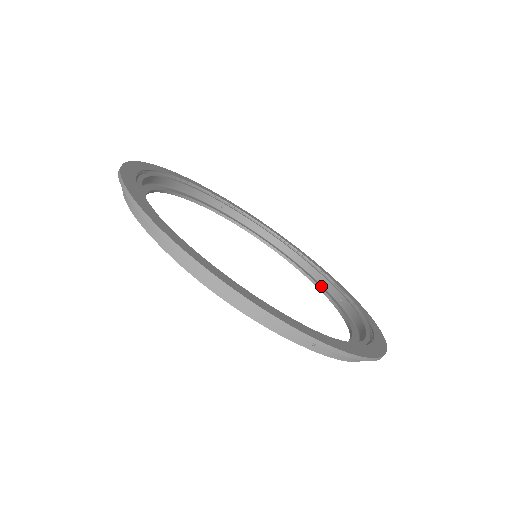
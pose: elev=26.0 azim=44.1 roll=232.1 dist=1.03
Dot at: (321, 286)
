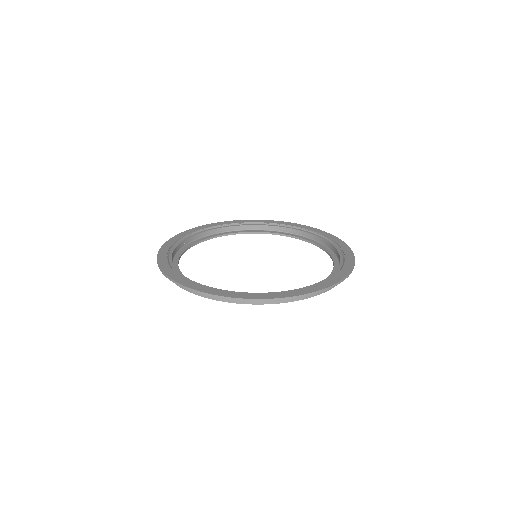
Dot at: (336, 264)
